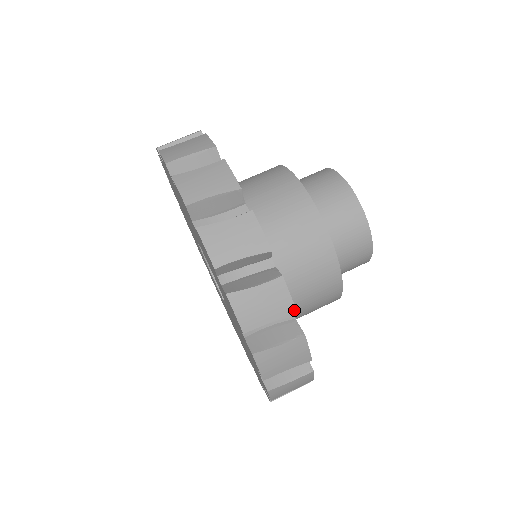
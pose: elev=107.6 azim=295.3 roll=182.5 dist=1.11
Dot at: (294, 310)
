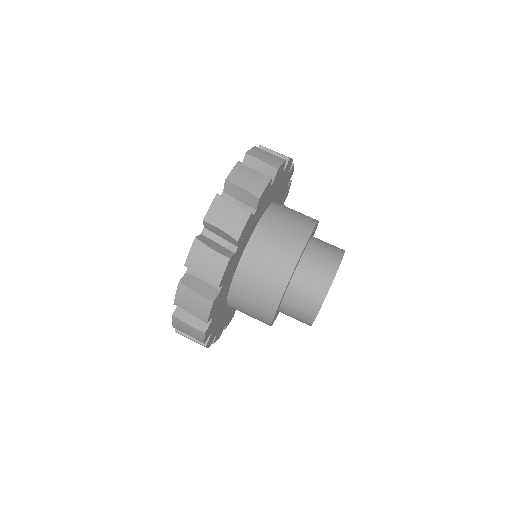
Dot at: (203, 342)
